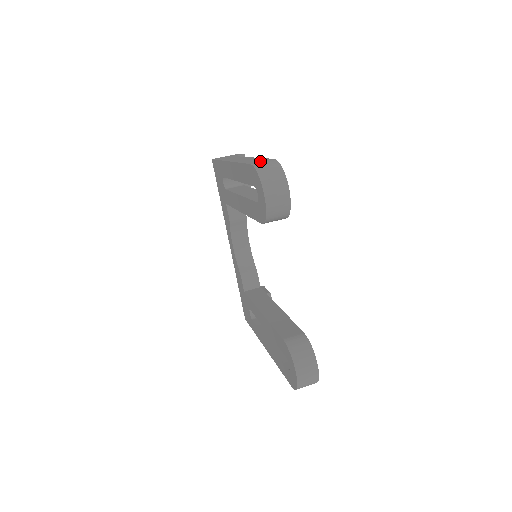
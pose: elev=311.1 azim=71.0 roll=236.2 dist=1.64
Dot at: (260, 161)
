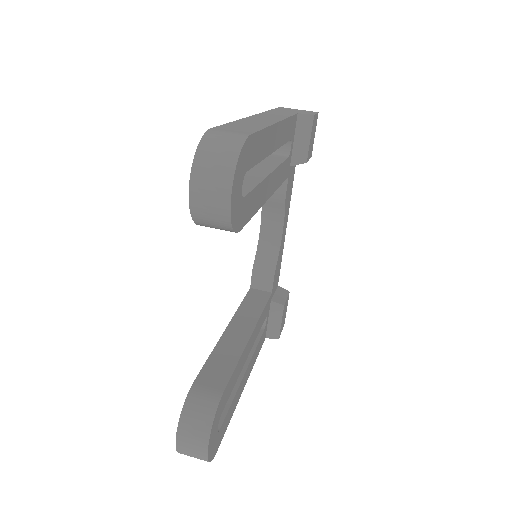
Dot at: (231, 129)
